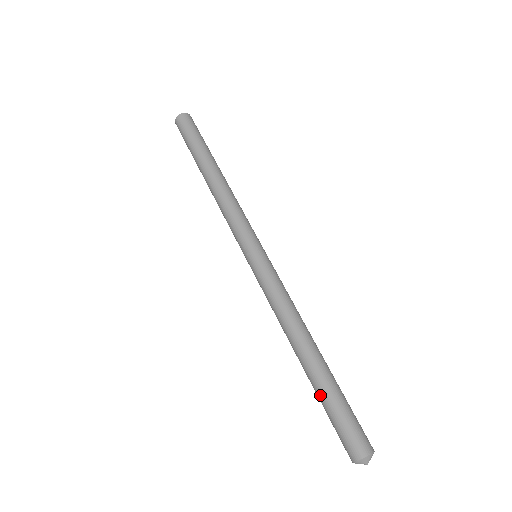
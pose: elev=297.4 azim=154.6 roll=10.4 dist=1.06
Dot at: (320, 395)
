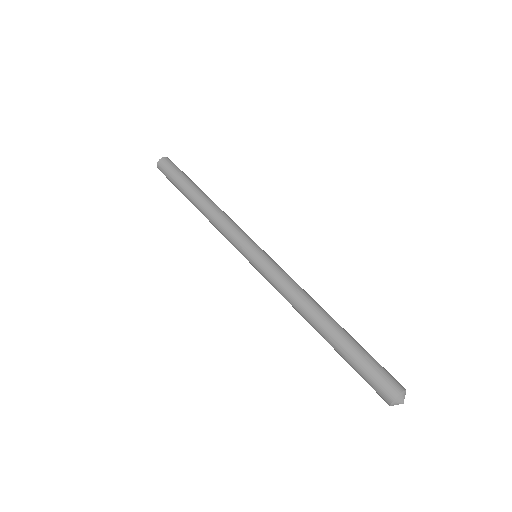
Dot at: (344, 355)
